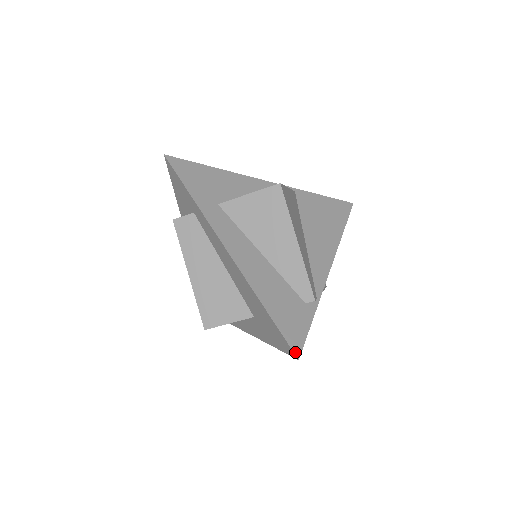
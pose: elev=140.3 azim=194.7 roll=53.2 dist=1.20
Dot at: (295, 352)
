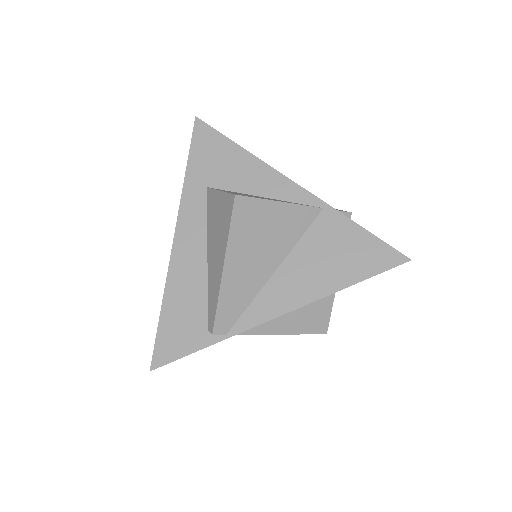
Dot at: (153, 363)
